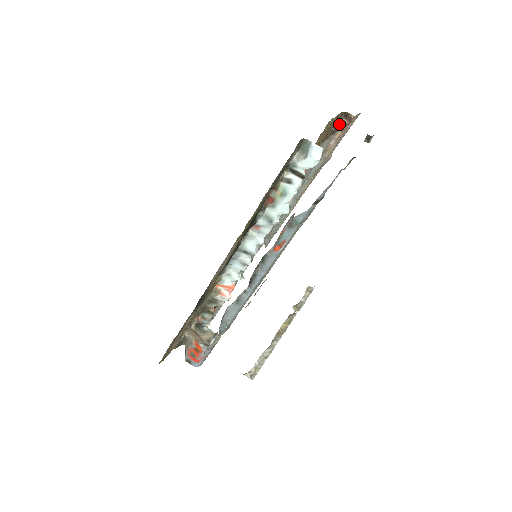
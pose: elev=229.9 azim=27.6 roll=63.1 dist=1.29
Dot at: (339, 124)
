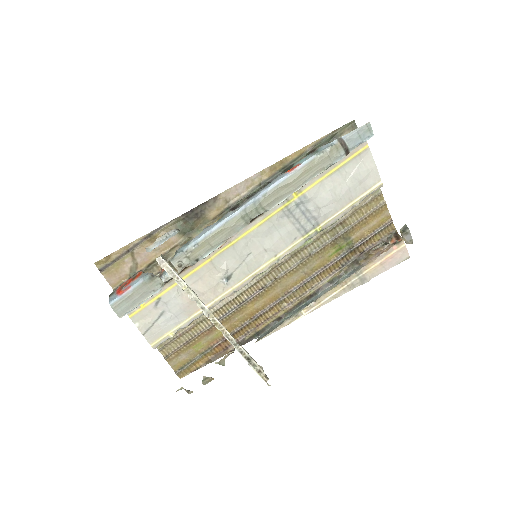
Dot at: (388, 240)
